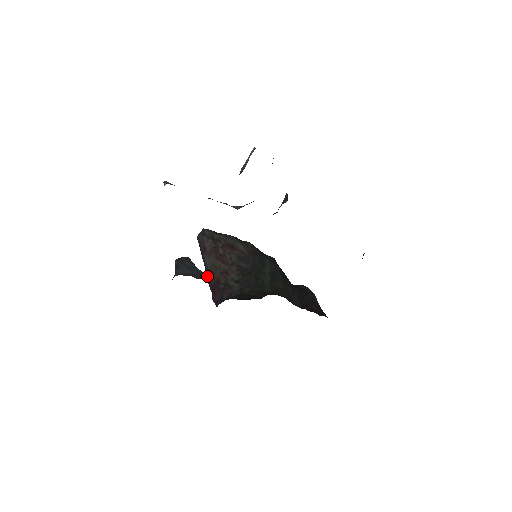
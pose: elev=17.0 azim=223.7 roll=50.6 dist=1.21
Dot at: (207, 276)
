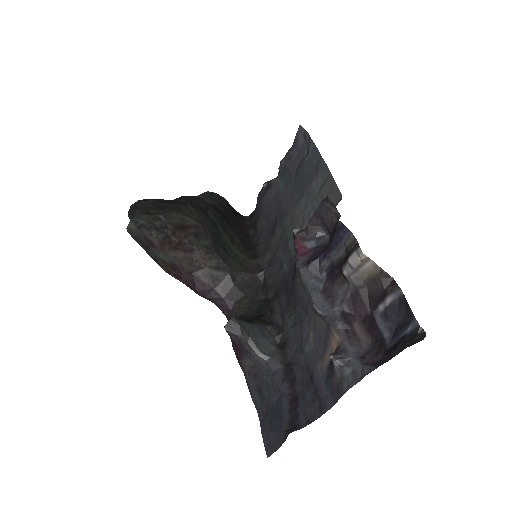
Dot at: (159, 264)
